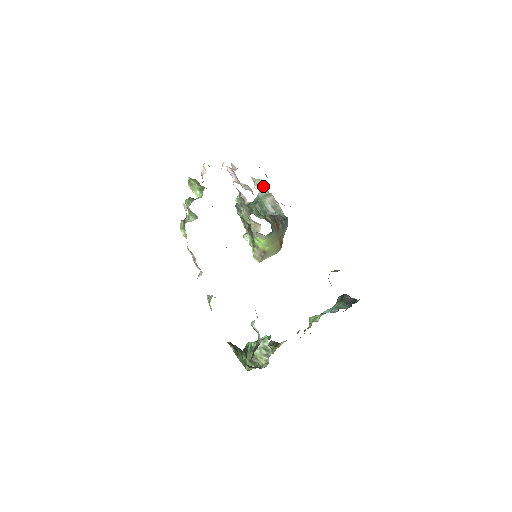
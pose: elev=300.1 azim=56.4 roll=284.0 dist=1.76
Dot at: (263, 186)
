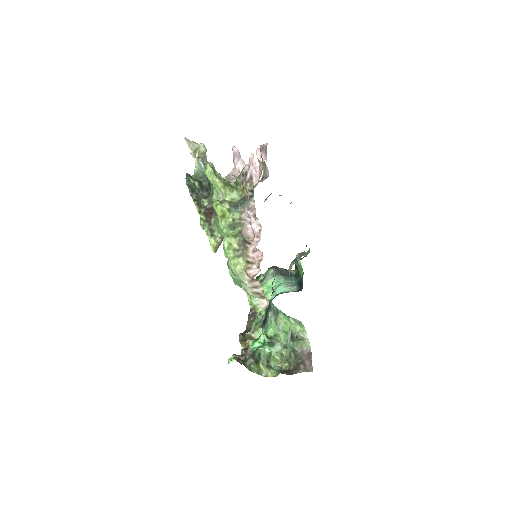
Dot at: (204, 153)
